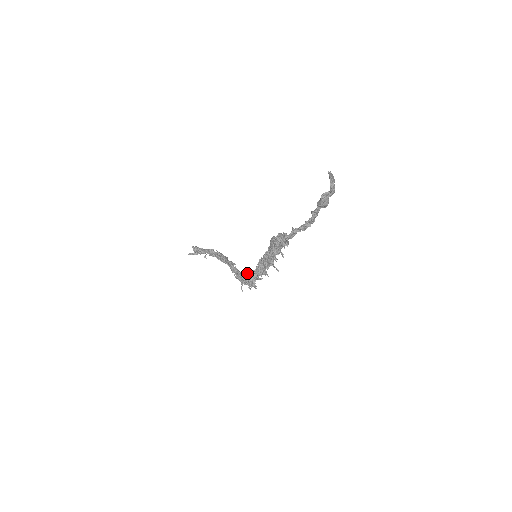
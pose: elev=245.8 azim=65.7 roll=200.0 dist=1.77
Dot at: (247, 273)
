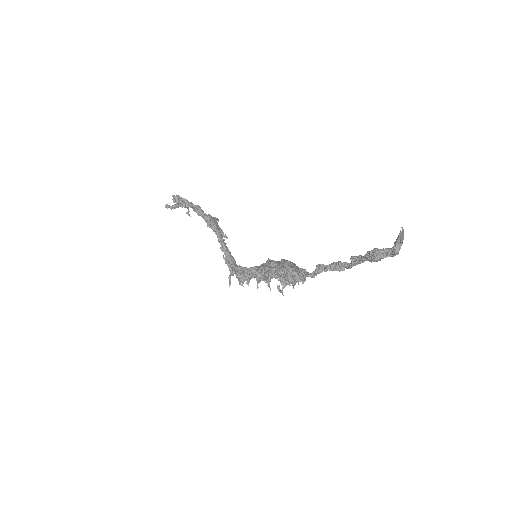
Dot at: (240, 270)
